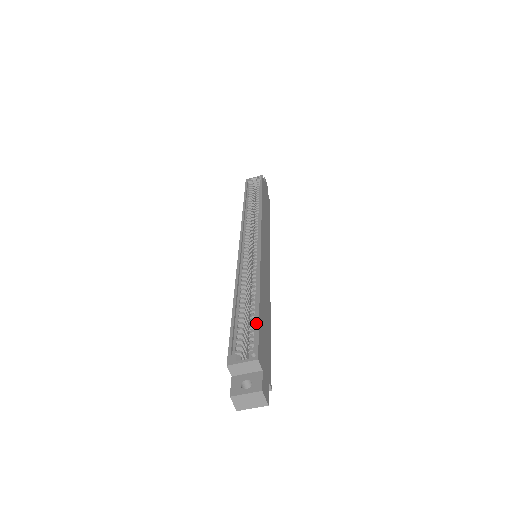
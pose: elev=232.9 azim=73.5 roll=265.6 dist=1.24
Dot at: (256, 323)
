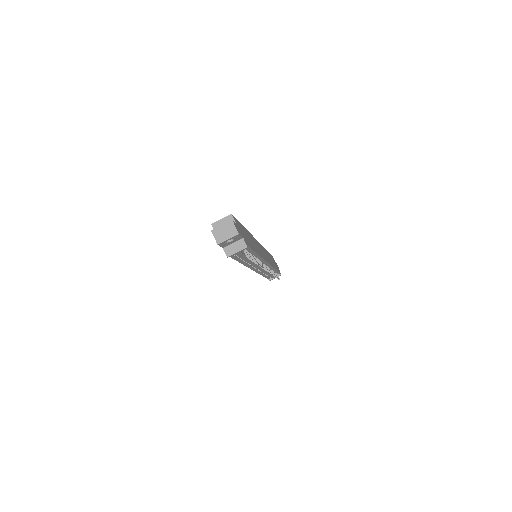
Dot at: occluded
